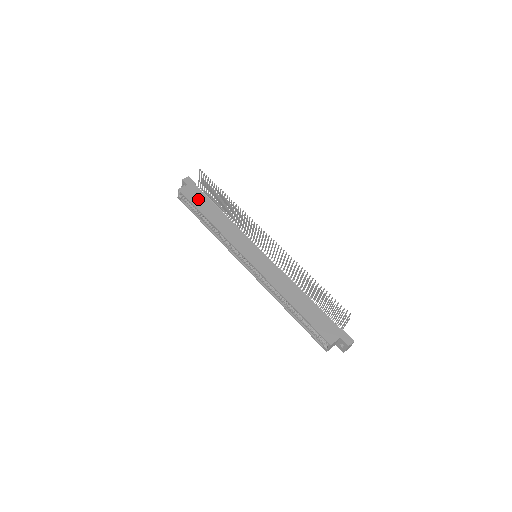
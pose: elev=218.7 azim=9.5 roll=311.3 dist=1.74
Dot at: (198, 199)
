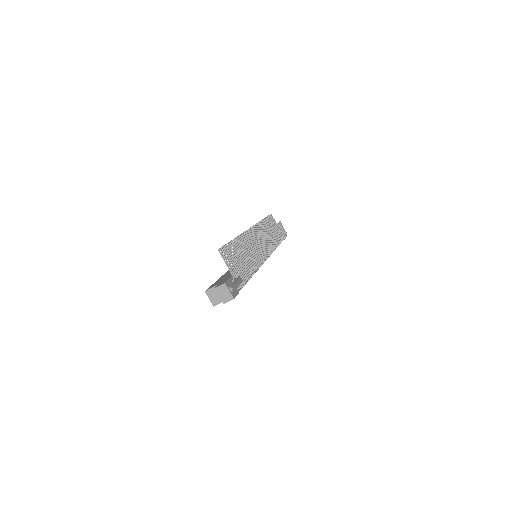
Dot at: occluded
